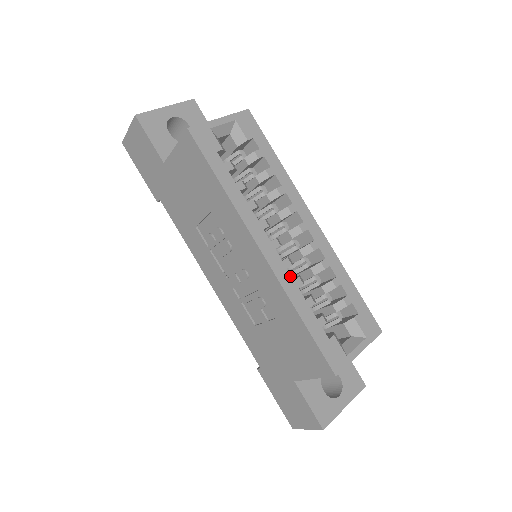
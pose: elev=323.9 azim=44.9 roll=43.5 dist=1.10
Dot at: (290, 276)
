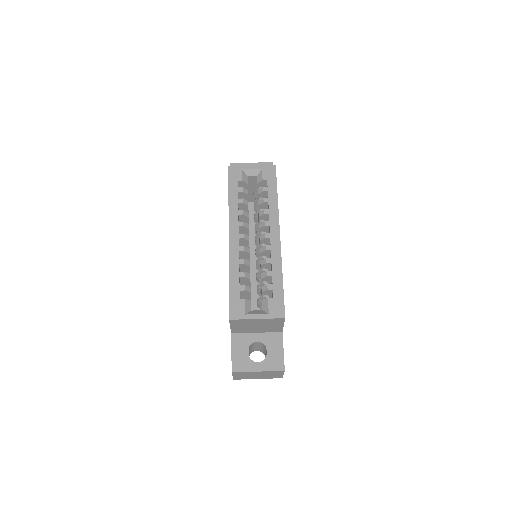
Dot at: (238, 256)
